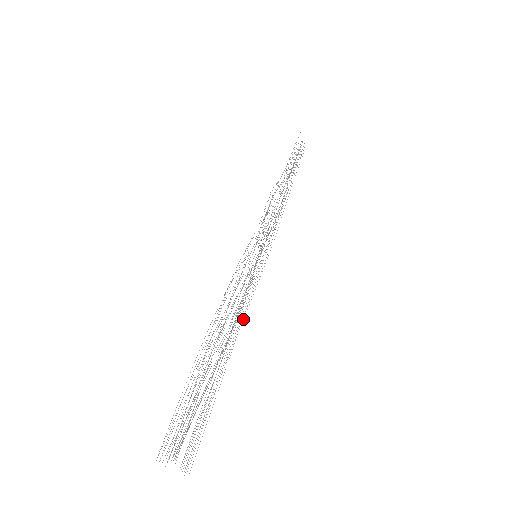
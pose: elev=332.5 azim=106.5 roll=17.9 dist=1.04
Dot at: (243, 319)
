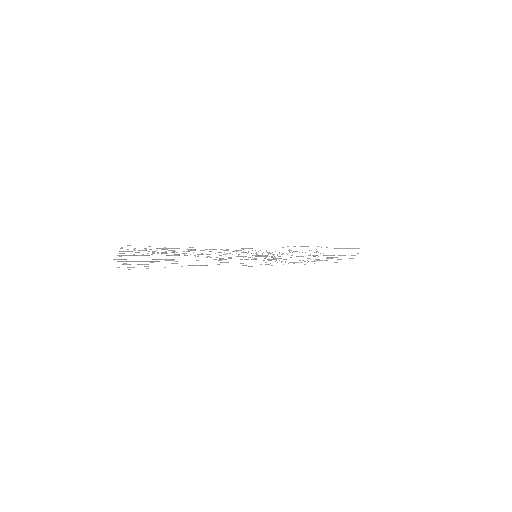
Dot at: occluded
